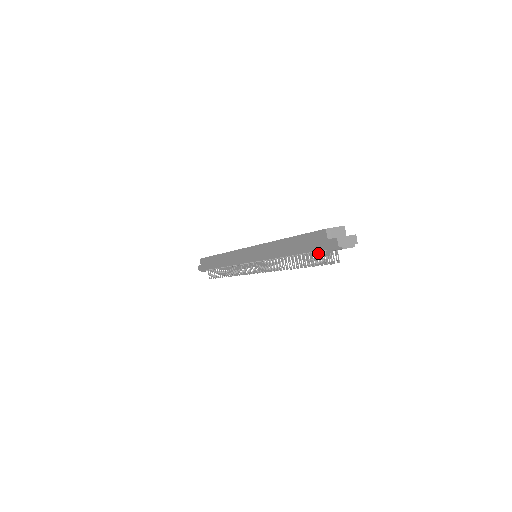
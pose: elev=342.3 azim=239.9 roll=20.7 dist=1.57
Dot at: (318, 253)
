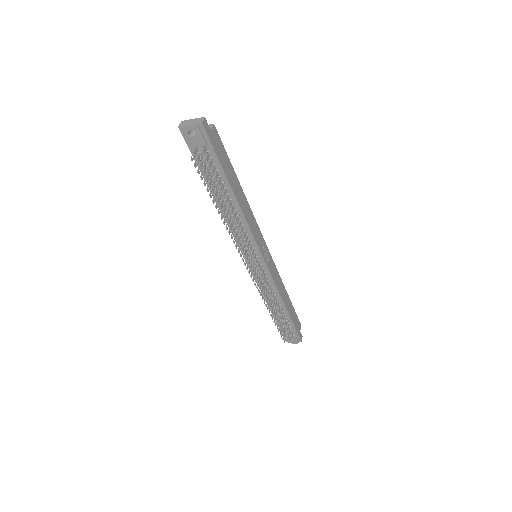
Dot at: (202, 165)
